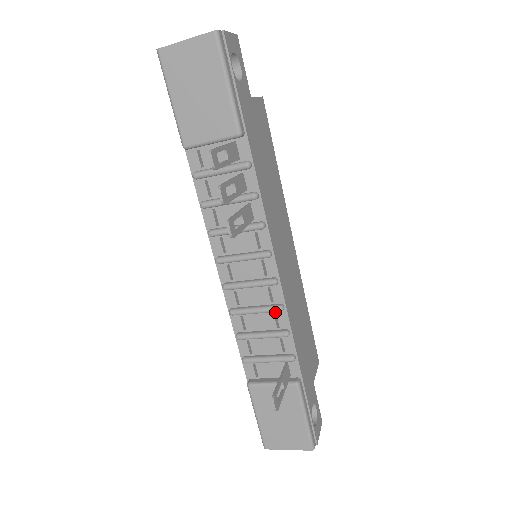
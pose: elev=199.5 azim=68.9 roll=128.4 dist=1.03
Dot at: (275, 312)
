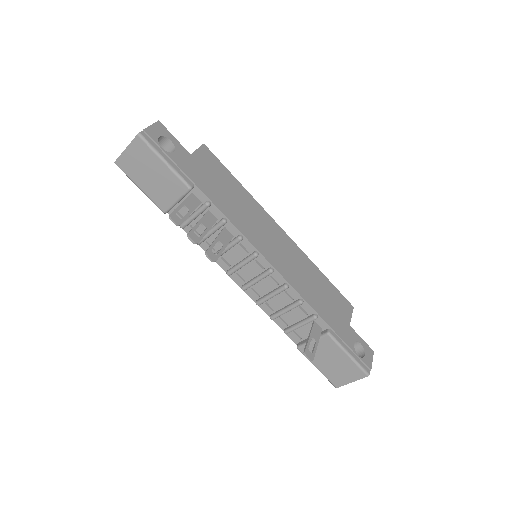
Dot at: (285, 291)
